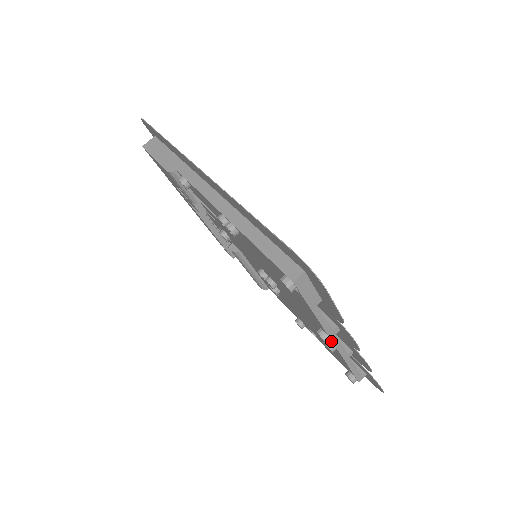
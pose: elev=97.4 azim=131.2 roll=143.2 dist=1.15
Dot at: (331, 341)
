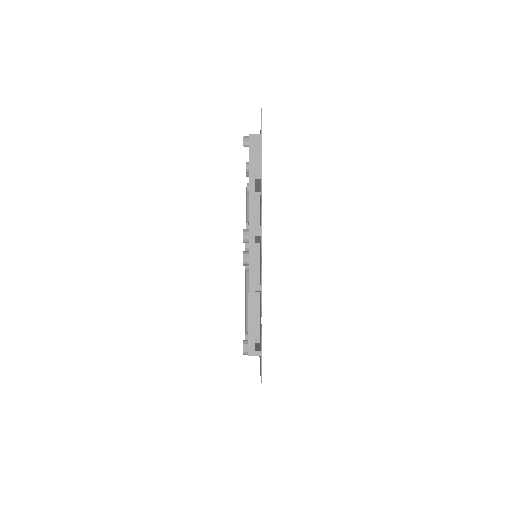
Dot at: (249, 245)
